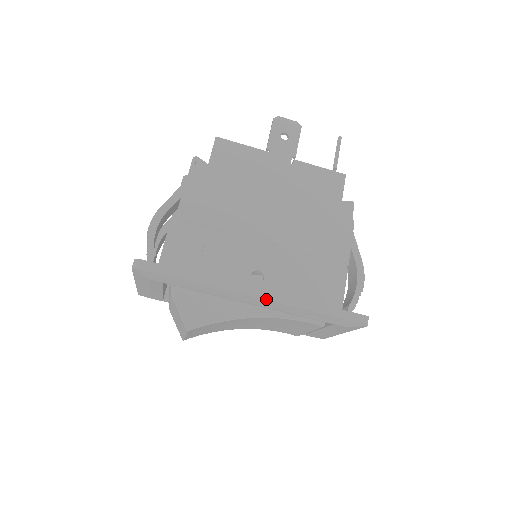
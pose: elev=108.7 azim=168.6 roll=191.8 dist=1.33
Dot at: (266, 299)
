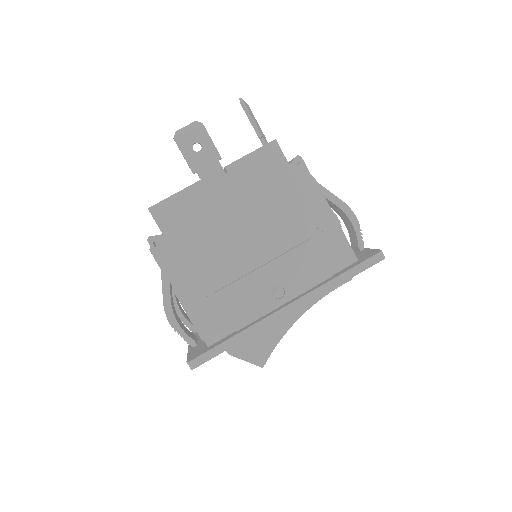
Dot at: (299, 307)
